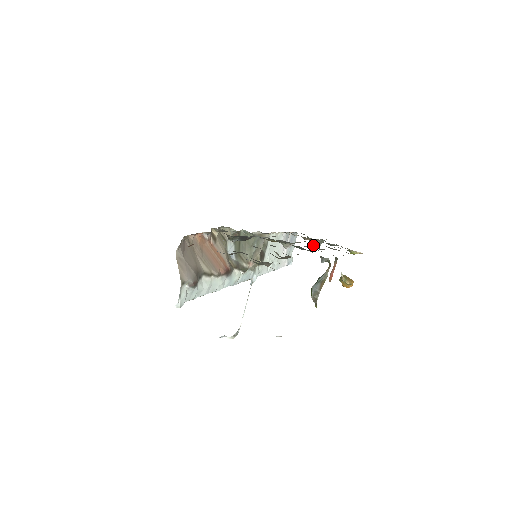
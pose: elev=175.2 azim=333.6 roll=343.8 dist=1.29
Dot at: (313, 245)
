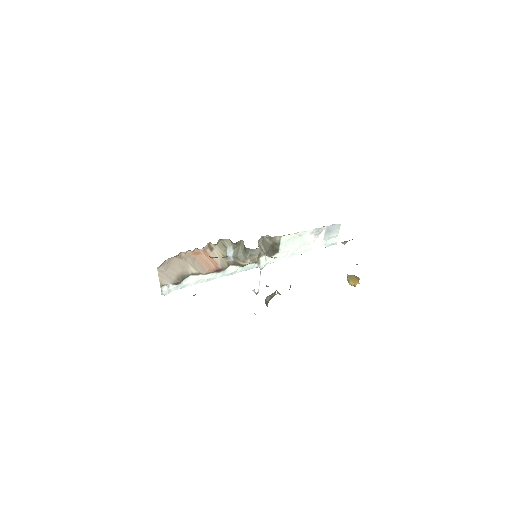
Dot at: occluded
